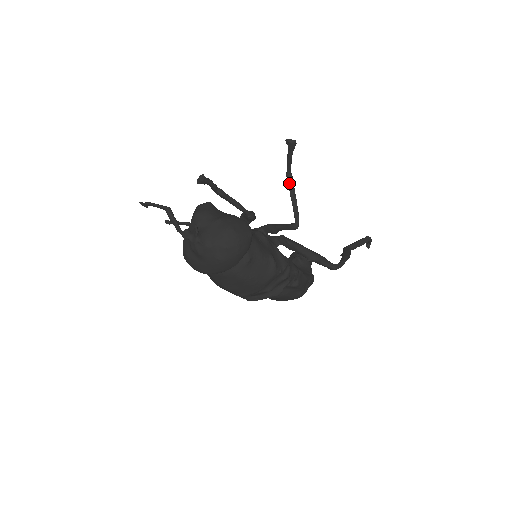
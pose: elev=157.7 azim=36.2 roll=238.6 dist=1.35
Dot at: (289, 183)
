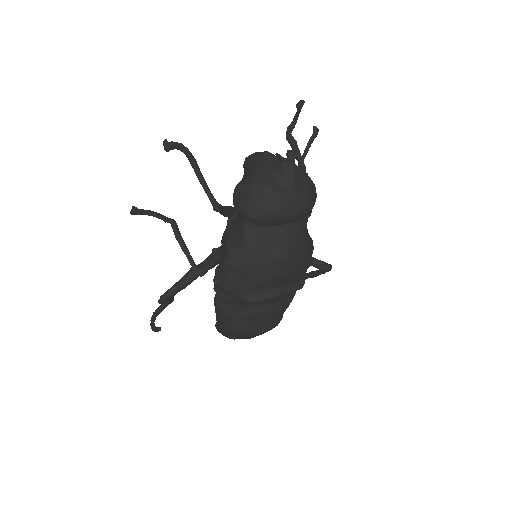
Dot at: occluded
